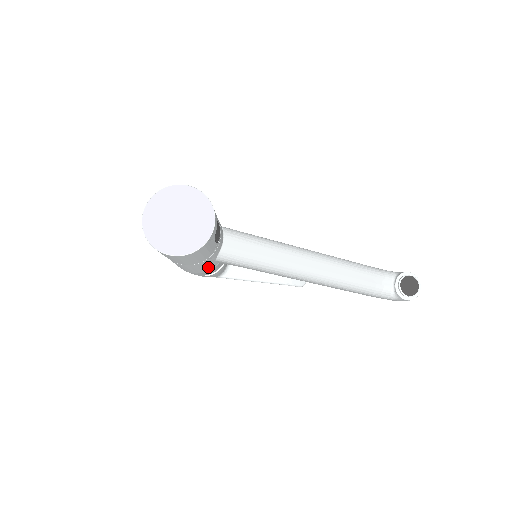
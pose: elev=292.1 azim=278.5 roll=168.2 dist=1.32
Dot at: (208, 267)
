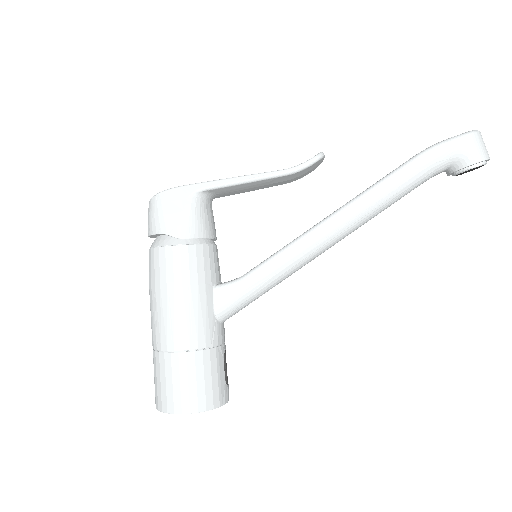
Dot at: occluded
